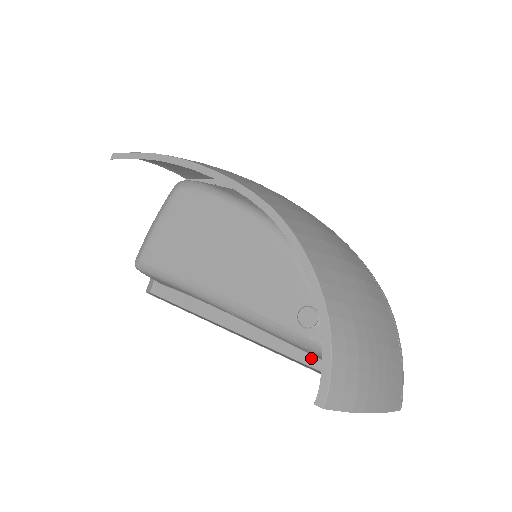
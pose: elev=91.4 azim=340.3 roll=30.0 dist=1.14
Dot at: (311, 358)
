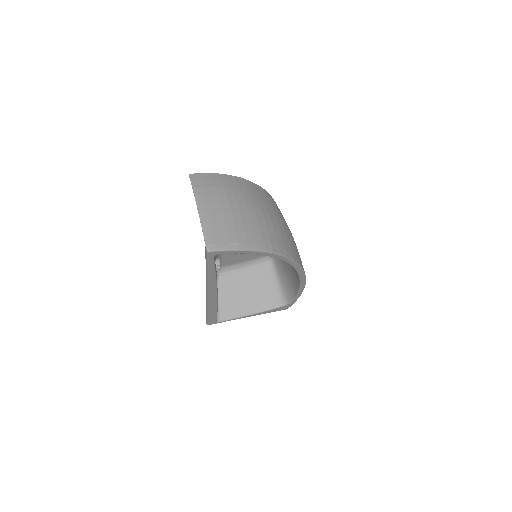
Dot at: (214, 280)
